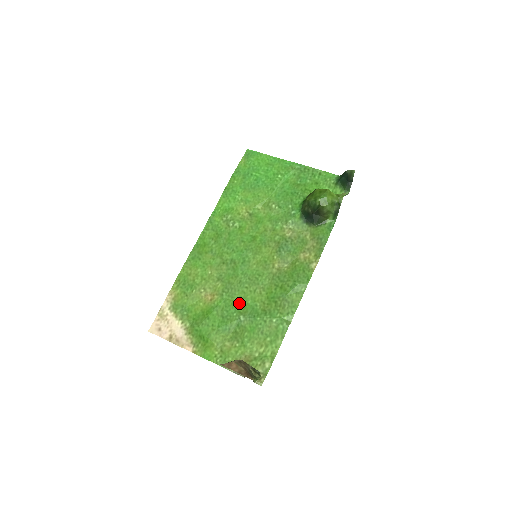
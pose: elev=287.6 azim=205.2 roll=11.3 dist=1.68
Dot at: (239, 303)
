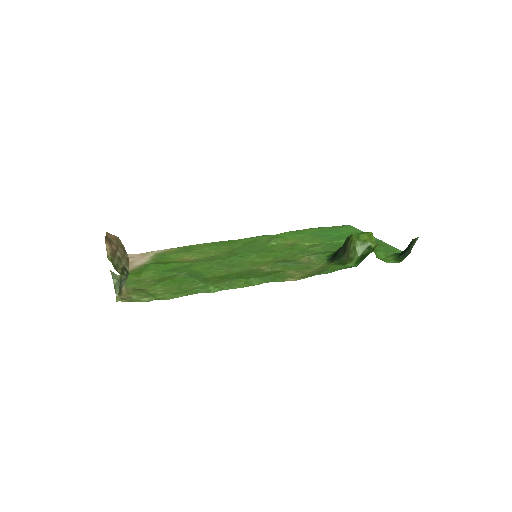
Dot at: (198, 269)
